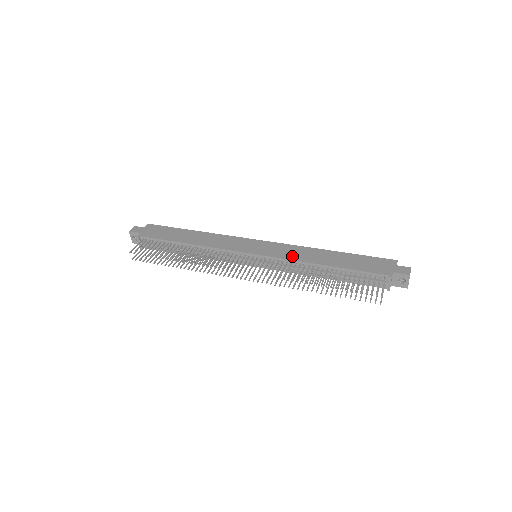
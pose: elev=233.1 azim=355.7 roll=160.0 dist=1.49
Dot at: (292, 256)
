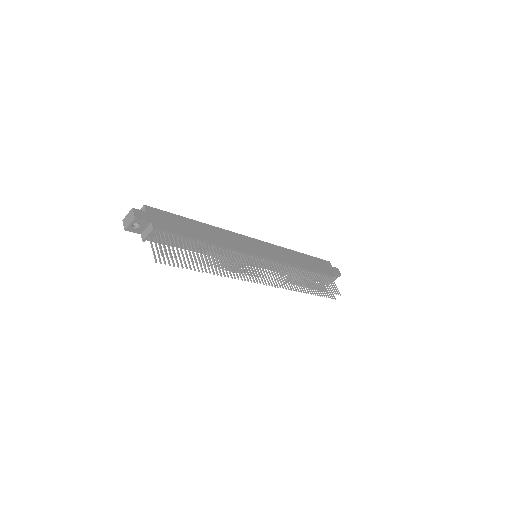
Dot at: (286, 259)
